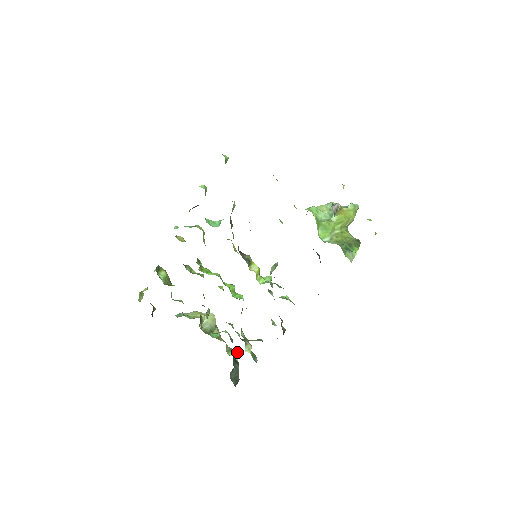
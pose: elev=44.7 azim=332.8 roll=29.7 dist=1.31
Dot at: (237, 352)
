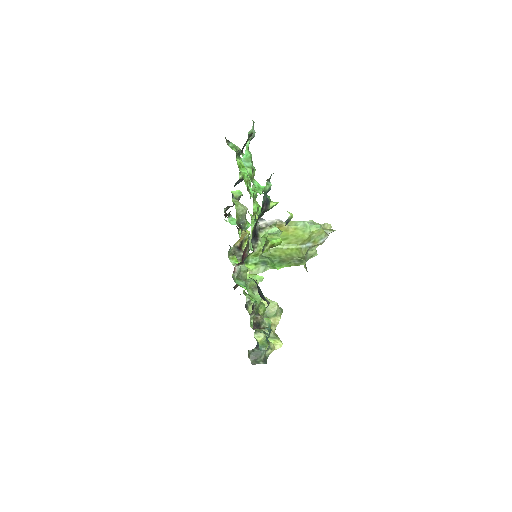
Dot at: (281, 342)
